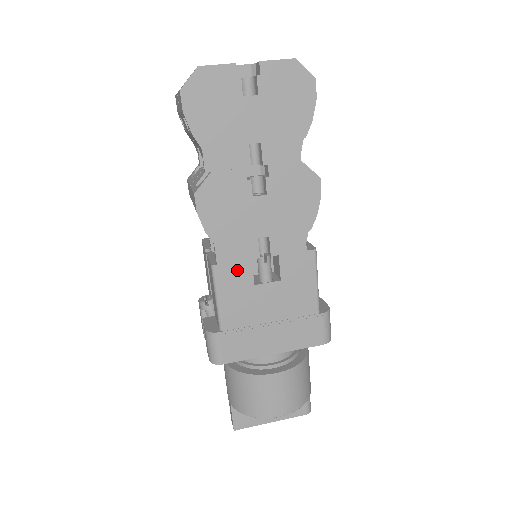
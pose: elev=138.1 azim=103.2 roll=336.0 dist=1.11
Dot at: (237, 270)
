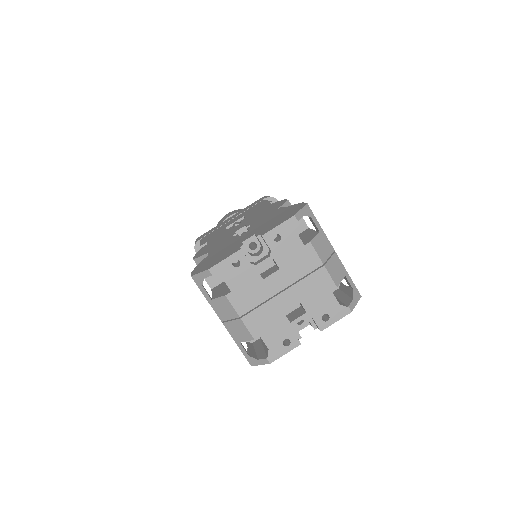
Dot at: occluded
